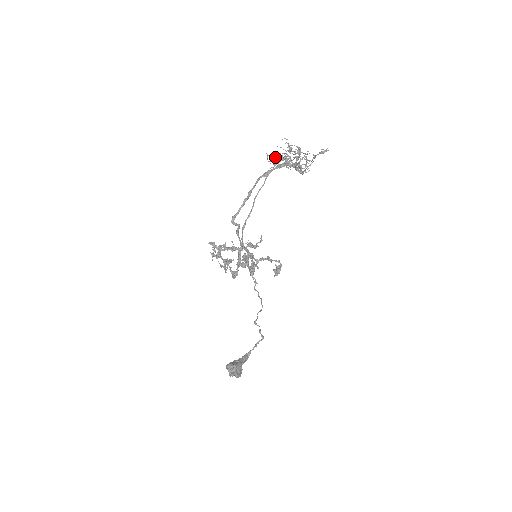
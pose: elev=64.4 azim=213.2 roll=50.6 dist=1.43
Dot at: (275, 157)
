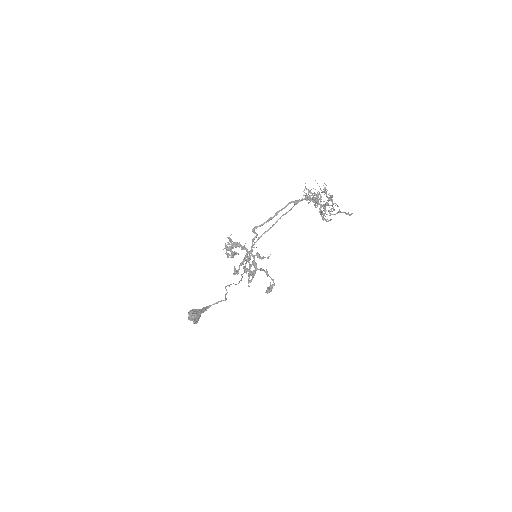
Dot at: occluded
